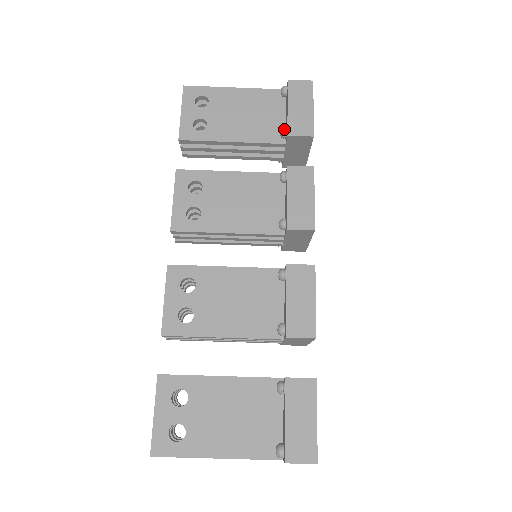
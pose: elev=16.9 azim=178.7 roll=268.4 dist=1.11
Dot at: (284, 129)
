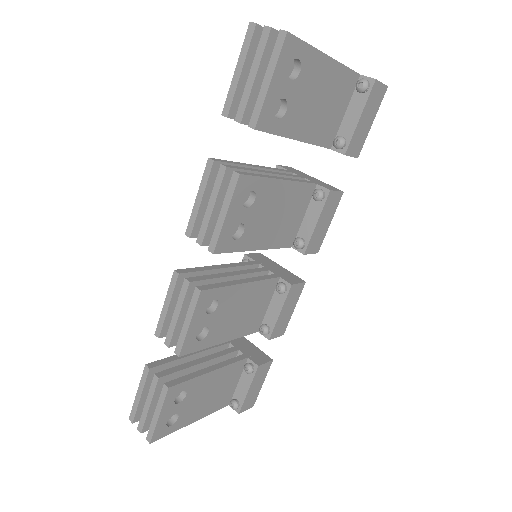
Dot at: (345, 144)
